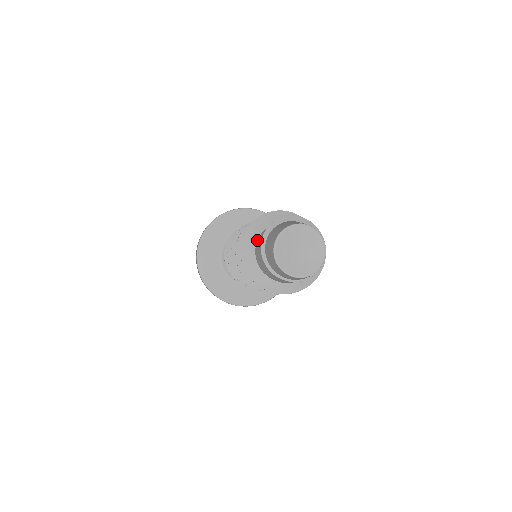
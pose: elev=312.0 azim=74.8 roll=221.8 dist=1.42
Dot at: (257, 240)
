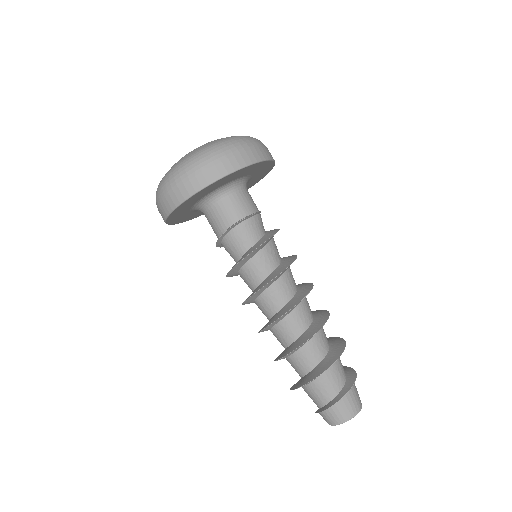
Dot at: (307, 385)
